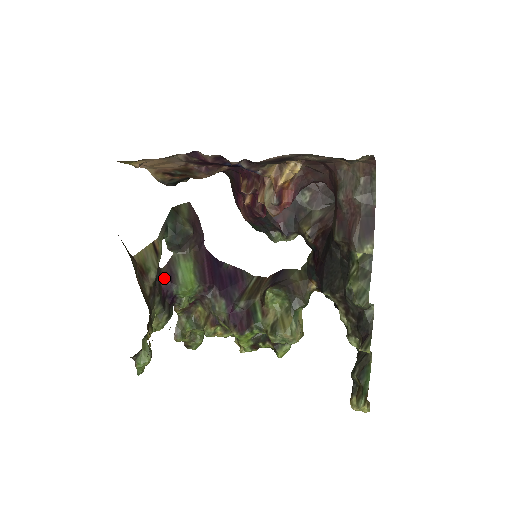
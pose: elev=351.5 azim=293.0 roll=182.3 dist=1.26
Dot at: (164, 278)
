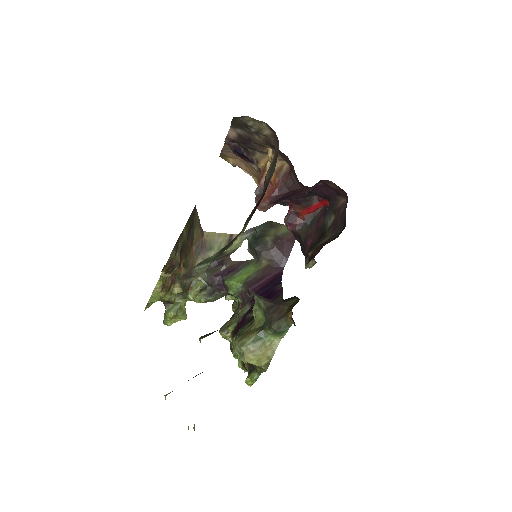
Dot at: (227, 267)
